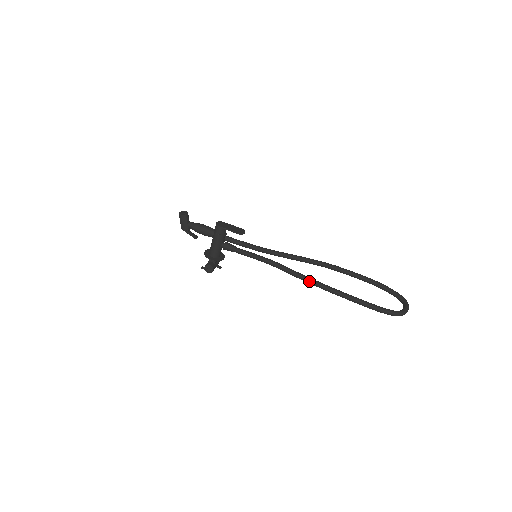
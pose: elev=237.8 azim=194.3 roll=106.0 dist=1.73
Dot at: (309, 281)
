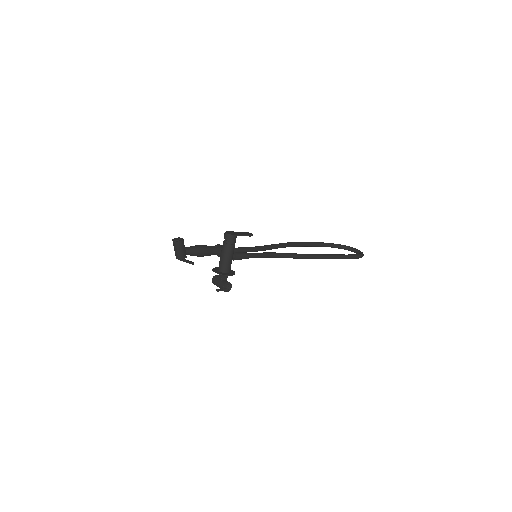
Dot at: (309, 257)
